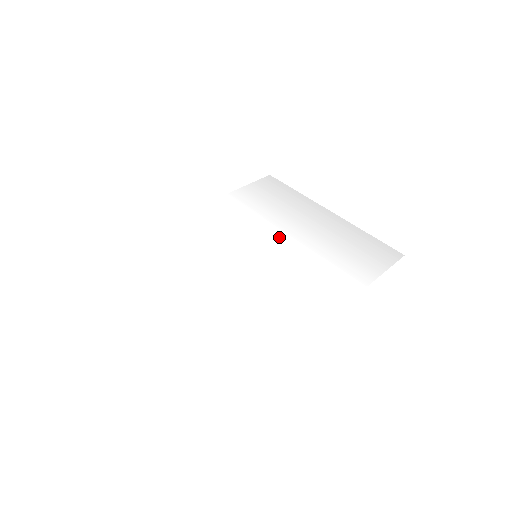
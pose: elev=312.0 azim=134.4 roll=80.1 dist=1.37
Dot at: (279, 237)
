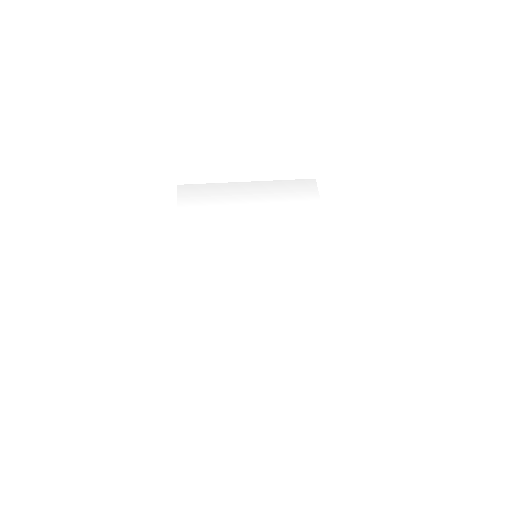
Dot at: (249, 230)
